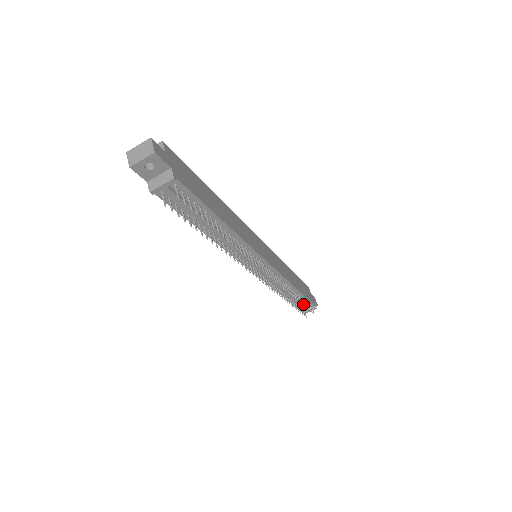
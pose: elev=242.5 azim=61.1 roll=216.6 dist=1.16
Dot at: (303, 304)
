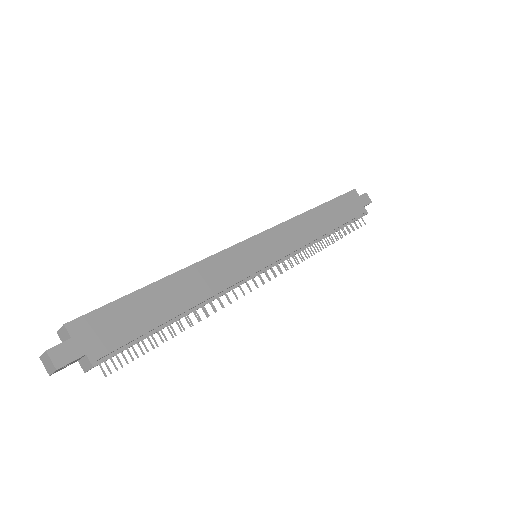
Dot at: occluded
